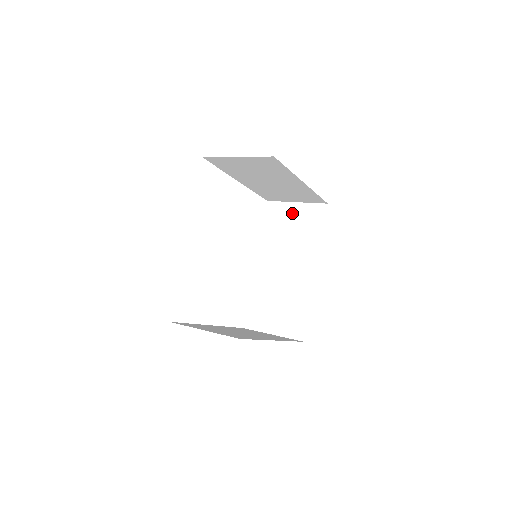
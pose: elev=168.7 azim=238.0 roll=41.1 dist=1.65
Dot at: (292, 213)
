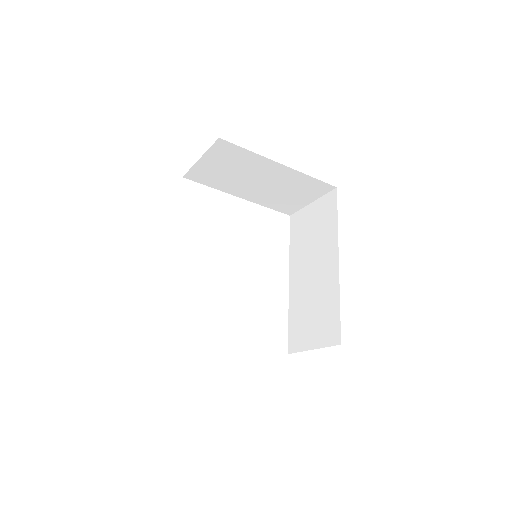
Dot at: (310, 215)
